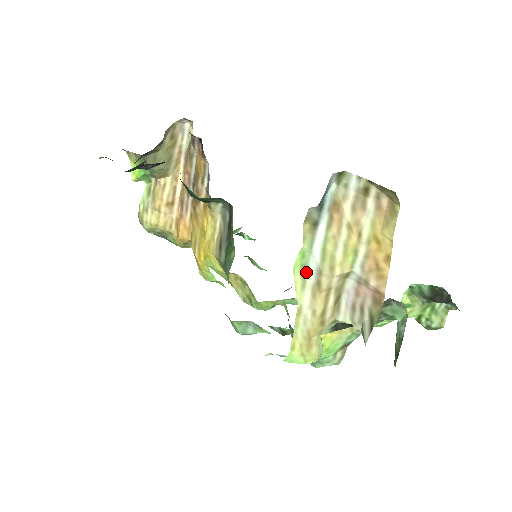
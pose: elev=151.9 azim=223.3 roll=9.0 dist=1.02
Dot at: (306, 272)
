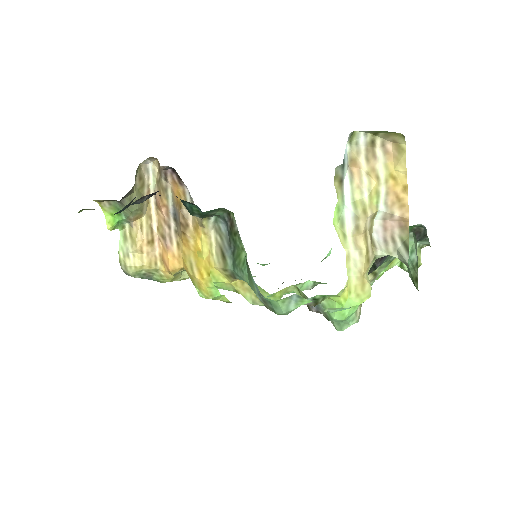
Dot at: (343, 223)
